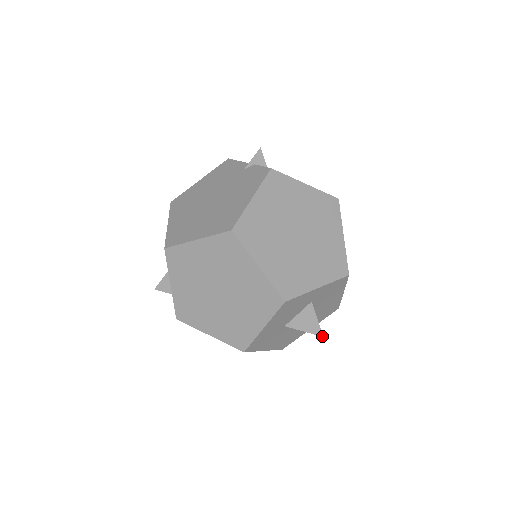
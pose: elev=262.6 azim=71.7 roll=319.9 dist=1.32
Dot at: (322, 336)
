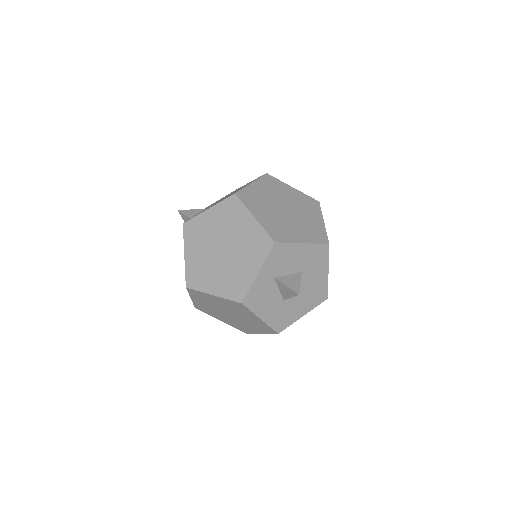
Dot at: occluded
